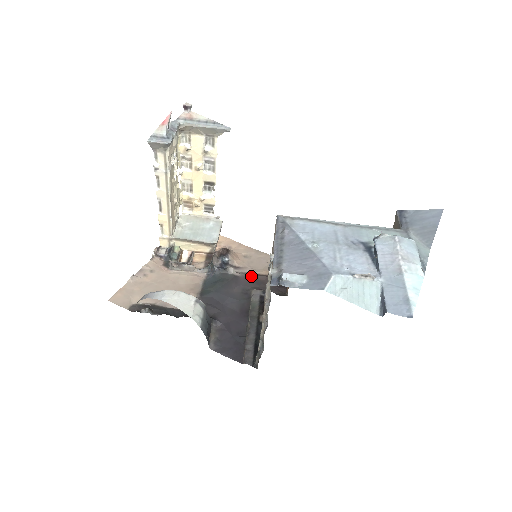
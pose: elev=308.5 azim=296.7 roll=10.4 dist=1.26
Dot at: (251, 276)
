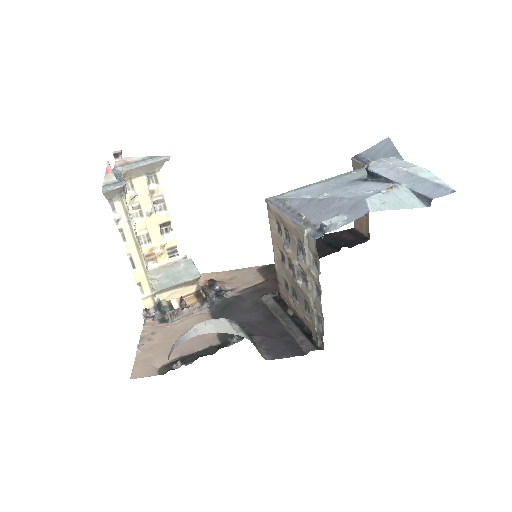
Dot at: (250, 289)
